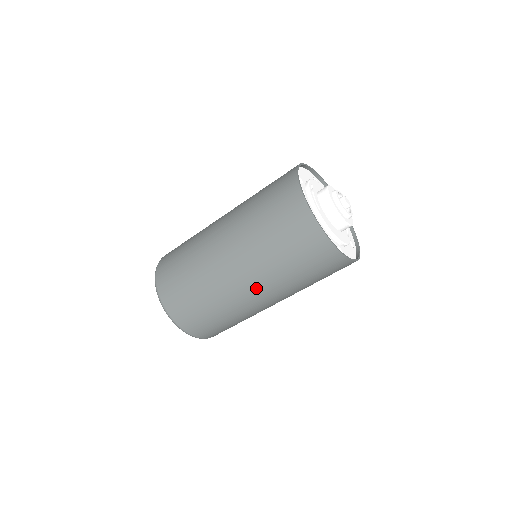
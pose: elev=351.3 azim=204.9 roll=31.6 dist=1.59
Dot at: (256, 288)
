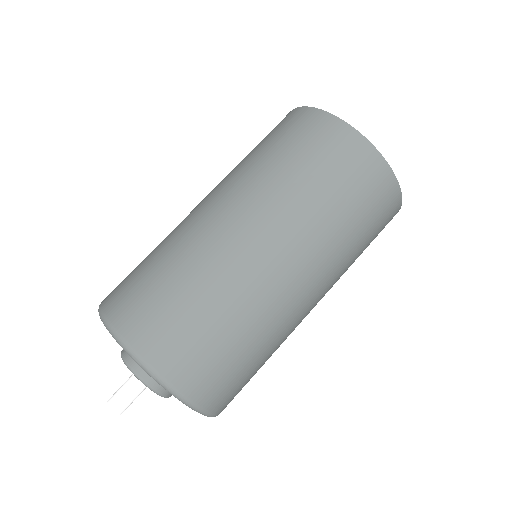
Dot at: (315, 287)
